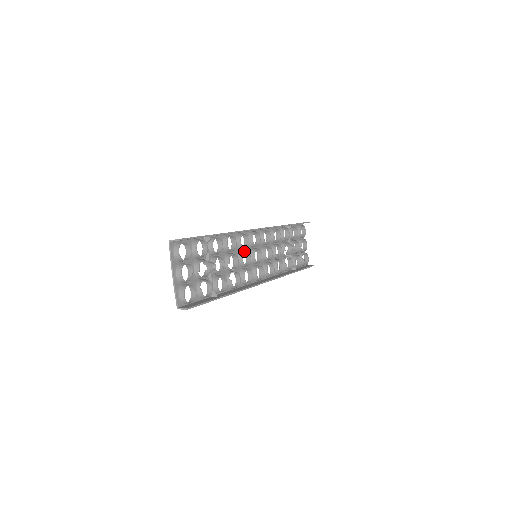
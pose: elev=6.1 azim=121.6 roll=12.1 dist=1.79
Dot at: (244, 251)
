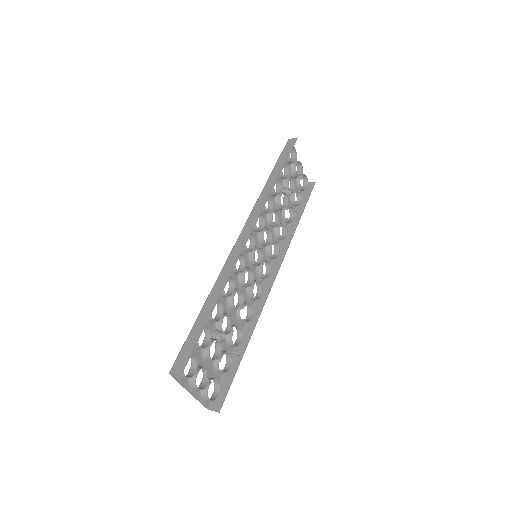
Dot at: (244, 274)
